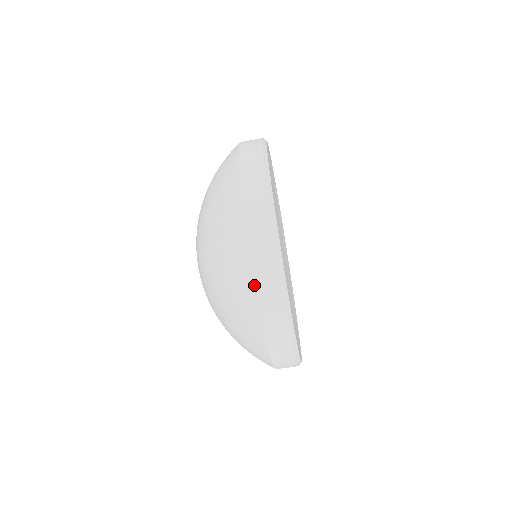
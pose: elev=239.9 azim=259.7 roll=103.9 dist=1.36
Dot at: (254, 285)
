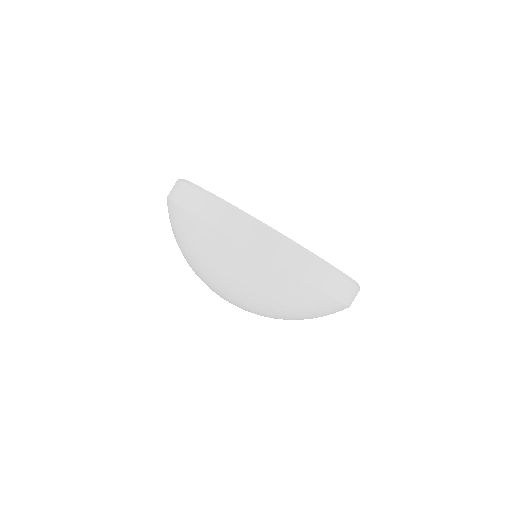
Dot at: (183, 208)
